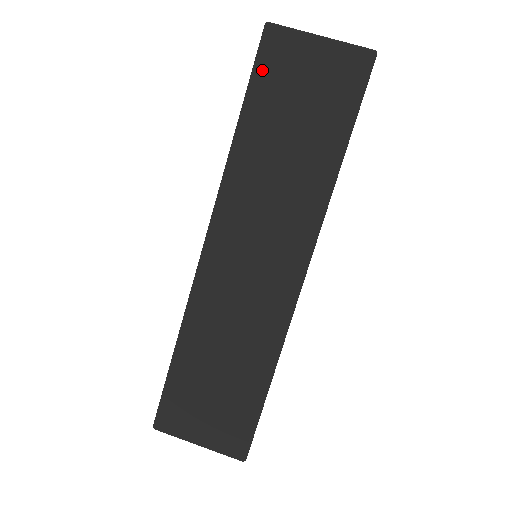
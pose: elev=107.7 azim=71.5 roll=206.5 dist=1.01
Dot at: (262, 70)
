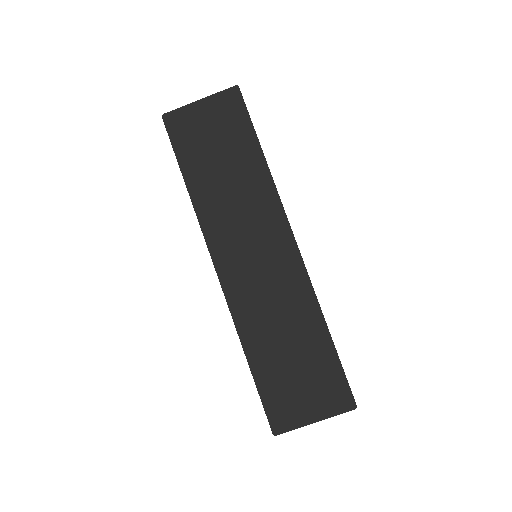
Dot at: (178, 142)
